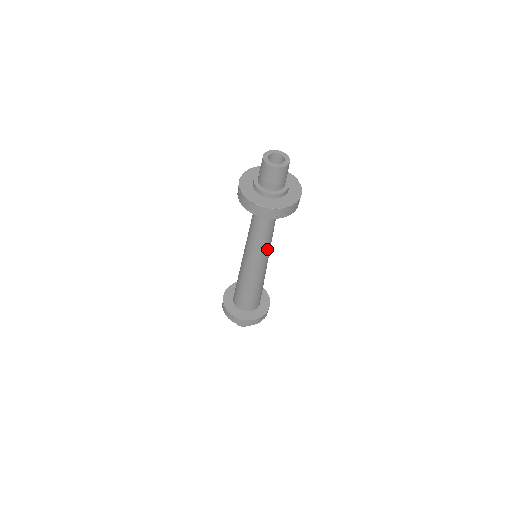
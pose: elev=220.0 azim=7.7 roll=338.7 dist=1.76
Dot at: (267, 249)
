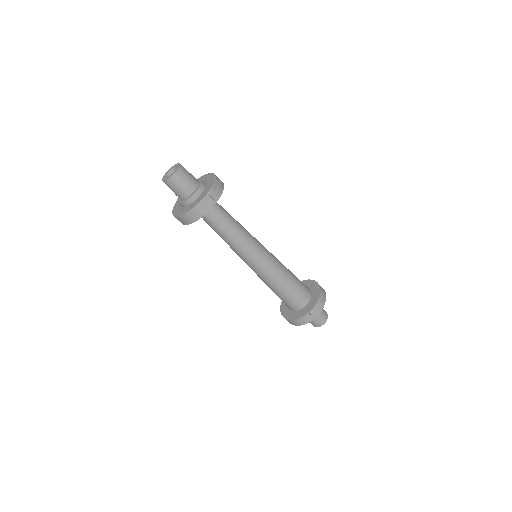
Dot at: (242, 250)
